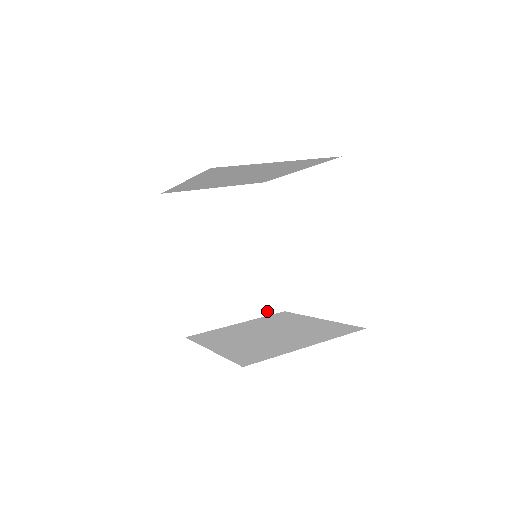
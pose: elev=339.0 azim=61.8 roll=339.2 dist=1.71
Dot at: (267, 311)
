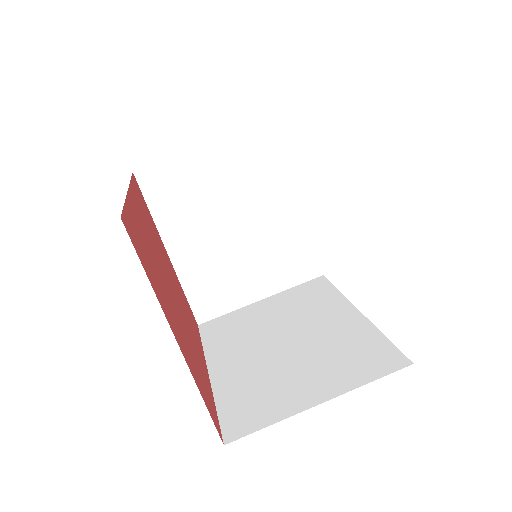
Dot at: occluded
